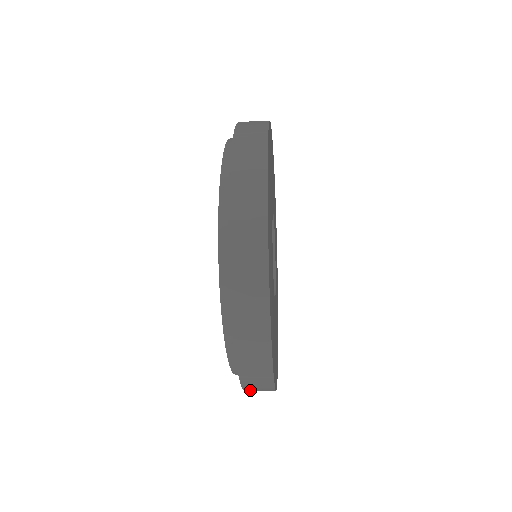
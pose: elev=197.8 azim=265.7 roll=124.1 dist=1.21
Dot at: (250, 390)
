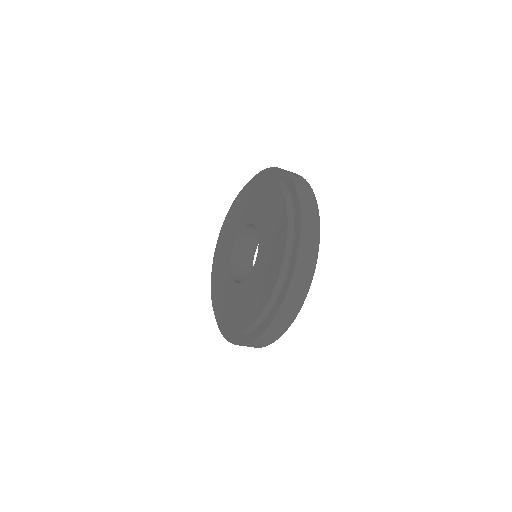
Dot at: (271, 328)
